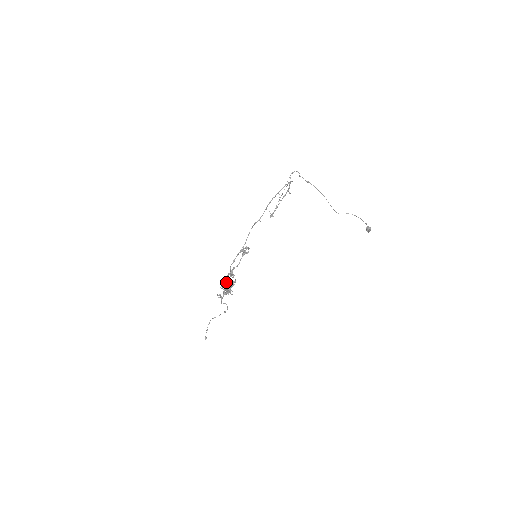
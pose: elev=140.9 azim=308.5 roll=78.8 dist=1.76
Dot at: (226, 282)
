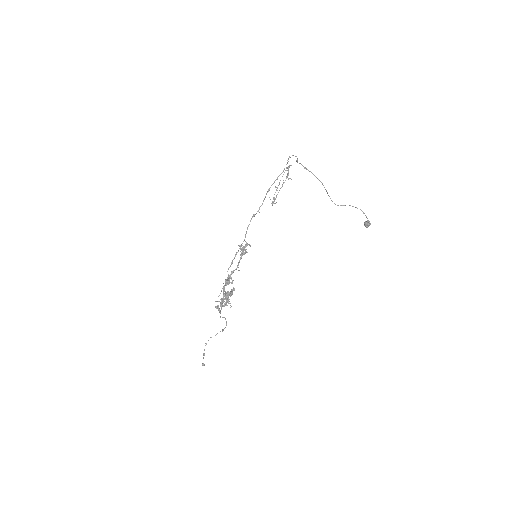
Dot at: (223, 291)
